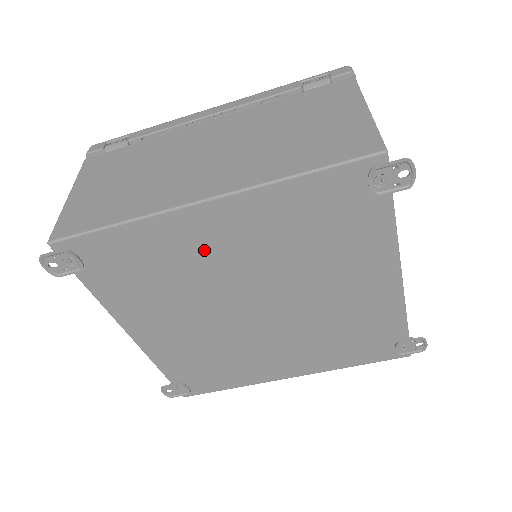
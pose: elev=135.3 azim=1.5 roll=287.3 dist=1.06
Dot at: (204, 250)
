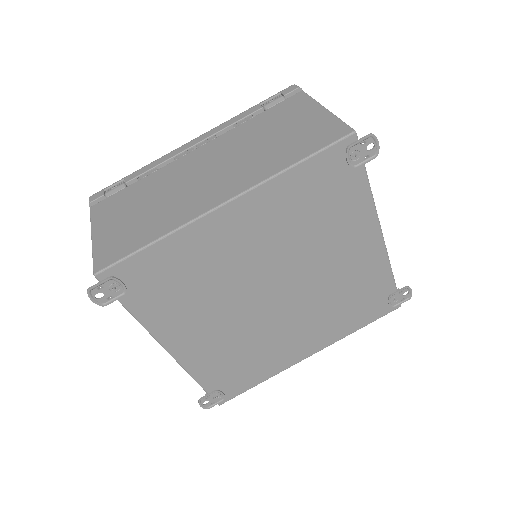
Dot at: (228, 249)
